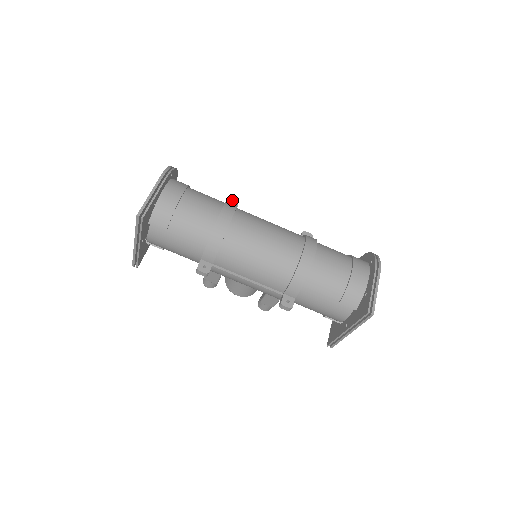
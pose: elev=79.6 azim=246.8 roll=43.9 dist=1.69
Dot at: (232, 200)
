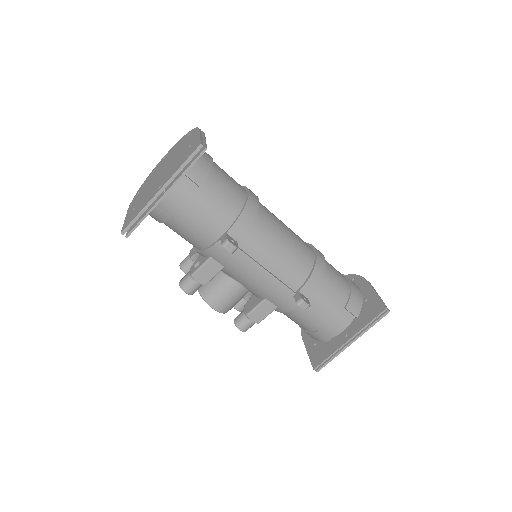
Dot at: occluded
